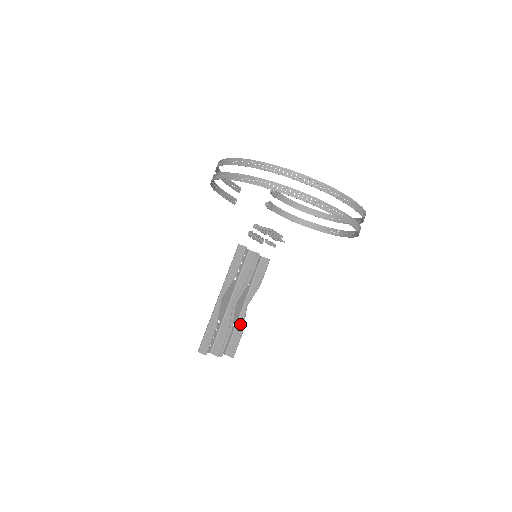
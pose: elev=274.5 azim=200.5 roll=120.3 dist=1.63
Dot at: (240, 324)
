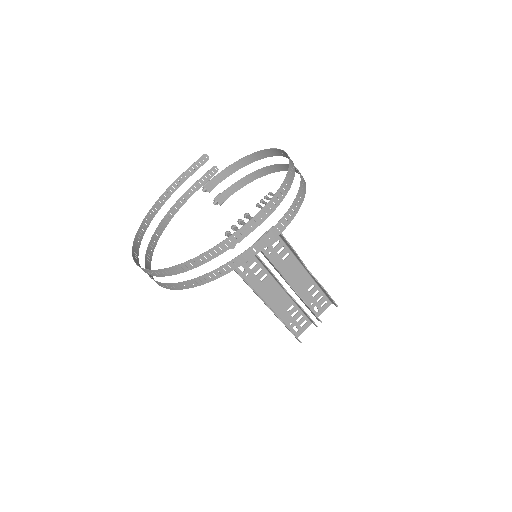
Dot at: (317, 283)
